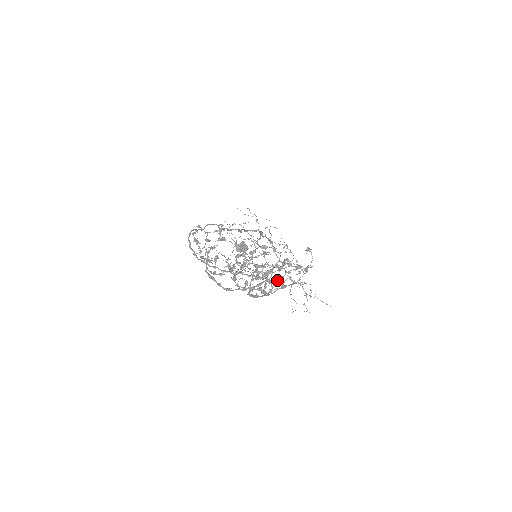
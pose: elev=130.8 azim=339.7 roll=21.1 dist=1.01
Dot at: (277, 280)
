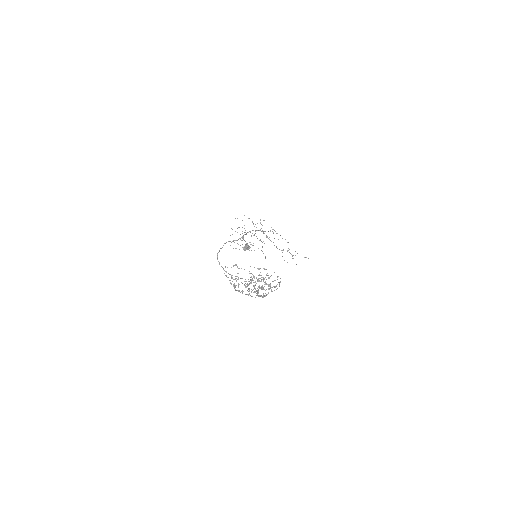
Dot at: (269, 286)
